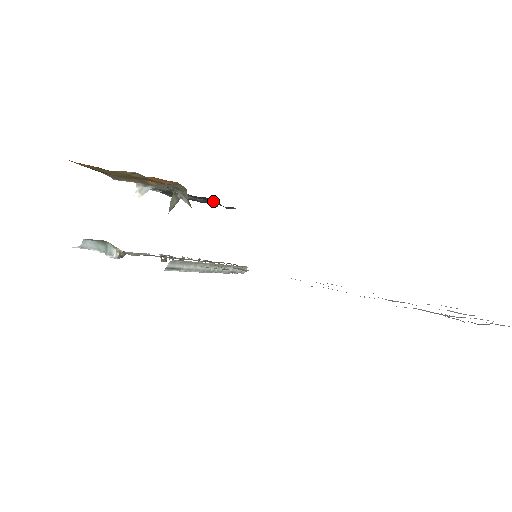
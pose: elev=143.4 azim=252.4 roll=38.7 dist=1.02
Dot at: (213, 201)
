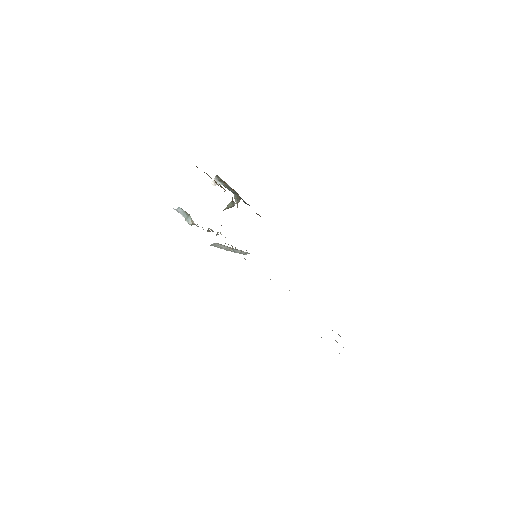
Dot at: occluded
